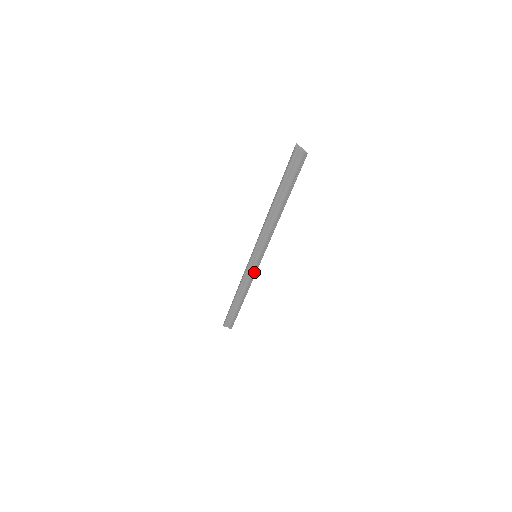
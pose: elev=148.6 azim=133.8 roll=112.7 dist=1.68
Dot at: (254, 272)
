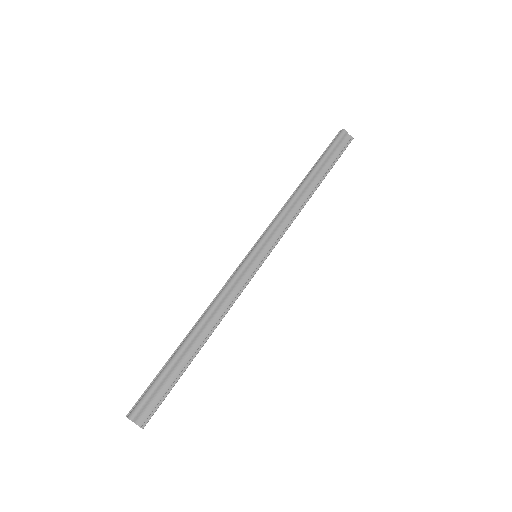
Dot at: (245, 283)
